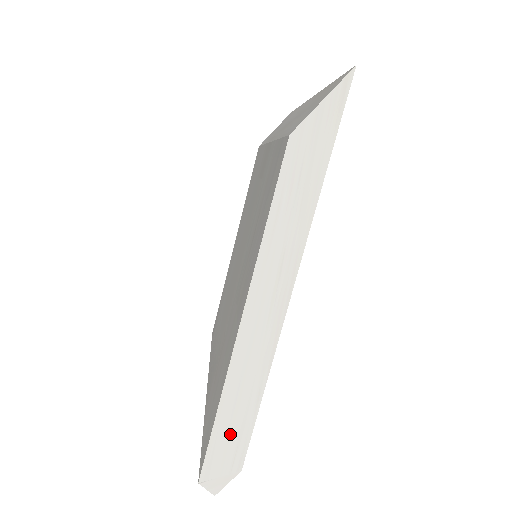
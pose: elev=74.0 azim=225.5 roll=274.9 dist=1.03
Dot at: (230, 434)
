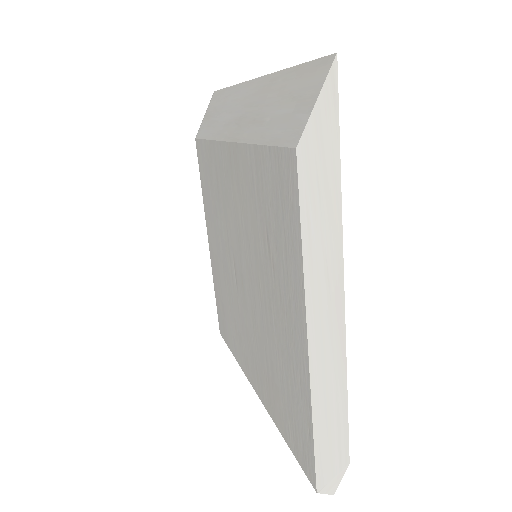
Dot at: (330, 440)
